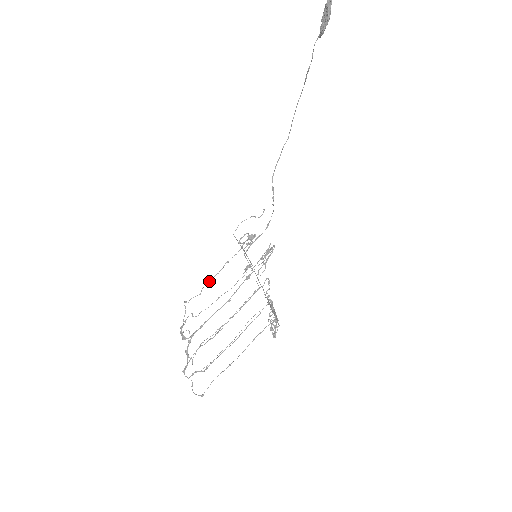
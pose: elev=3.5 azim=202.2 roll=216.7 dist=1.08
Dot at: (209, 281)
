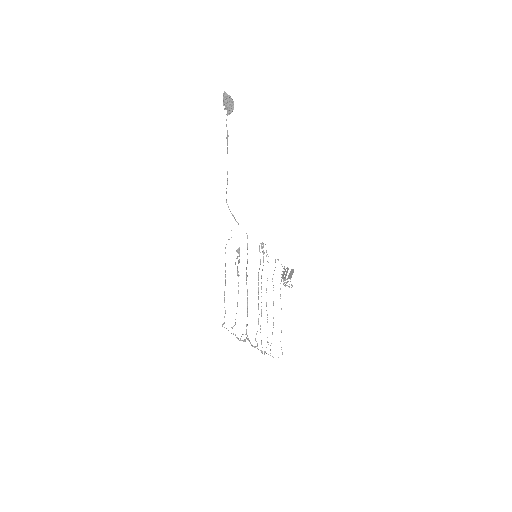
Dot at: (224, 300)
